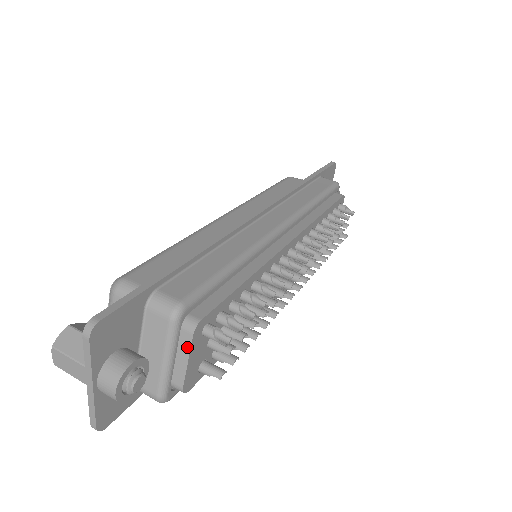
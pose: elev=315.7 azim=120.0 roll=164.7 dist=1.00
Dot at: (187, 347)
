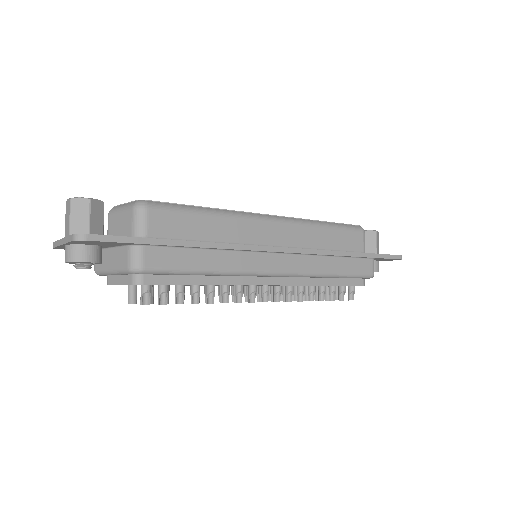
Dot at: (125, 282)
